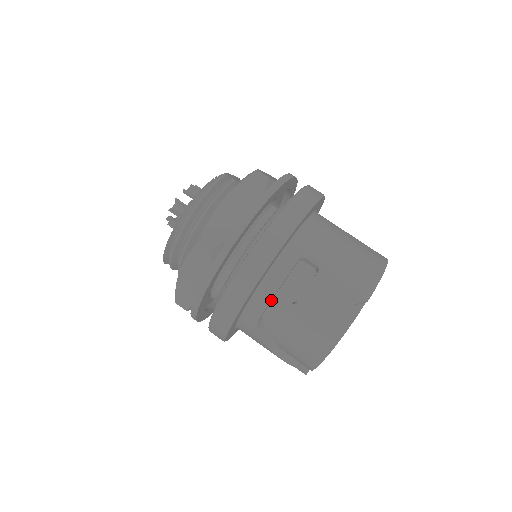
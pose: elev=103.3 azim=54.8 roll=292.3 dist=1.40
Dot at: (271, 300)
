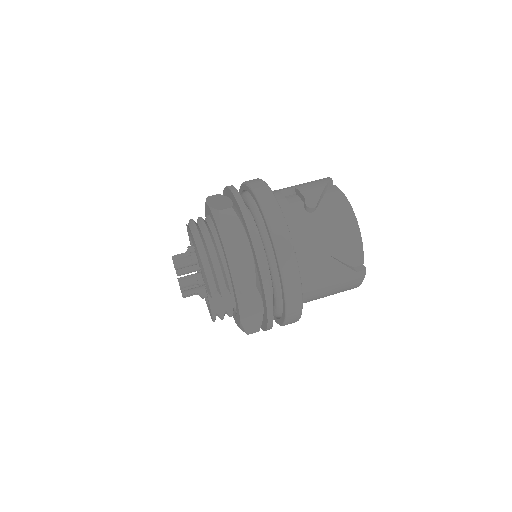
Dot at: (293, 214)
